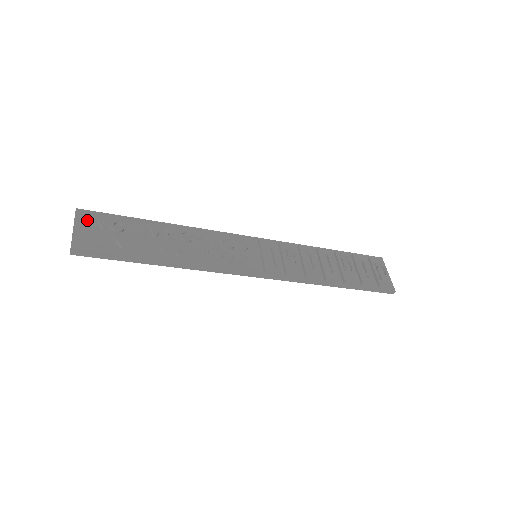
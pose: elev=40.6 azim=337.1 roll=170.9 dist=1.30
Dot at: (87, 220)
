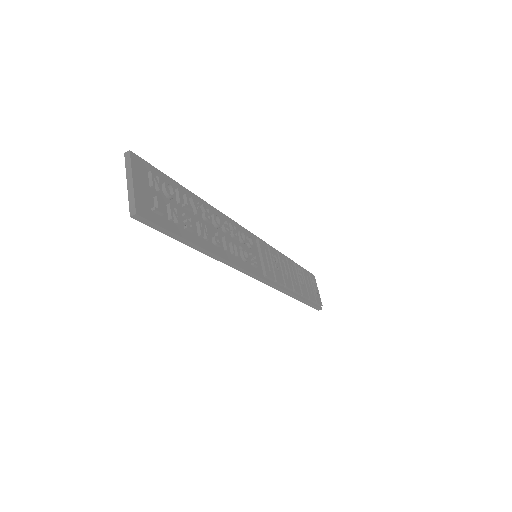
Dot at: (142, 172)
